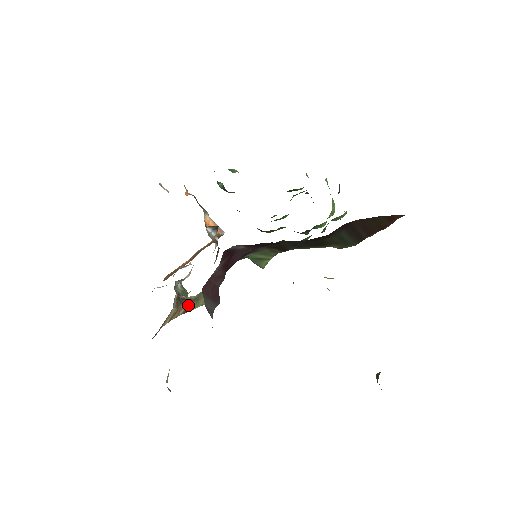
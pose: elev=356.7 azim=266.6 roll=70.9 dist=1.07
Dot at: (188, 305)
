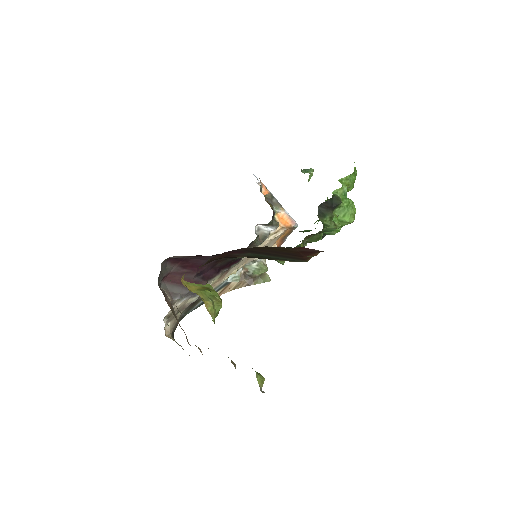
Dot at: (252, 280)
